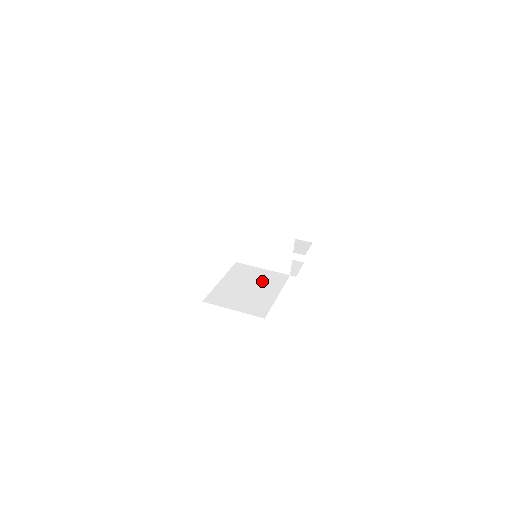
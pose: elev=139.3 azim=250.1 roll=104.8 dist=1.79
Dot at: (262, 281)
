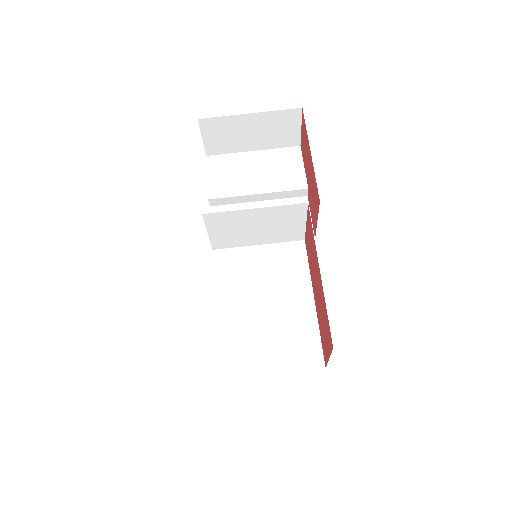
Dot at: (275, 278)
